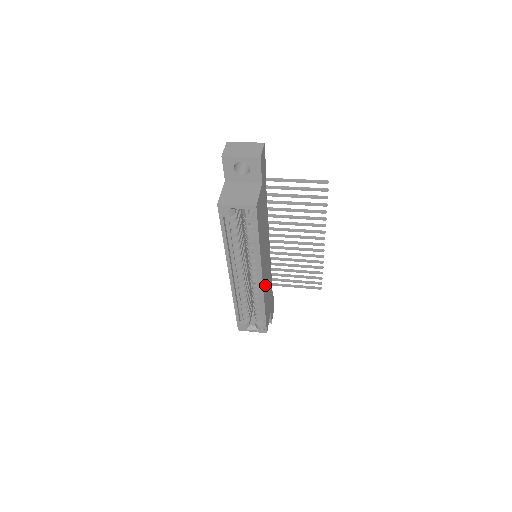
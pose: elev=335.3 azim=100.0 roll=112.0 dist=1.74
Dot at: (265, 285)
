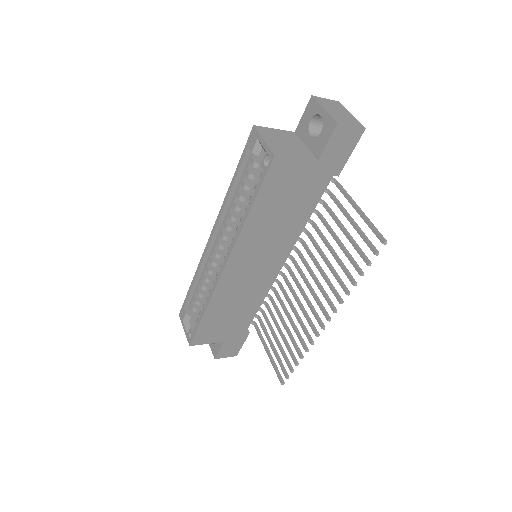
Dot at: (229, 288)
